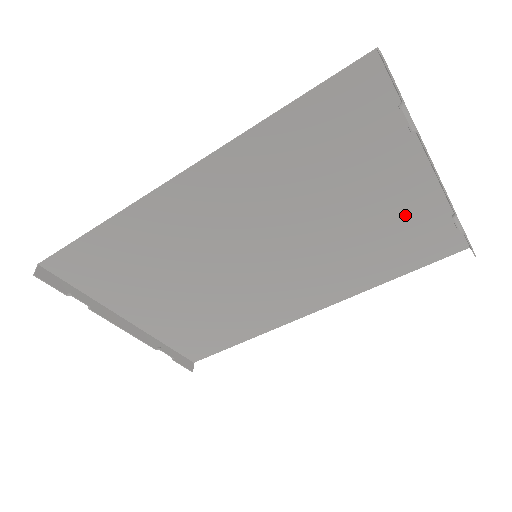
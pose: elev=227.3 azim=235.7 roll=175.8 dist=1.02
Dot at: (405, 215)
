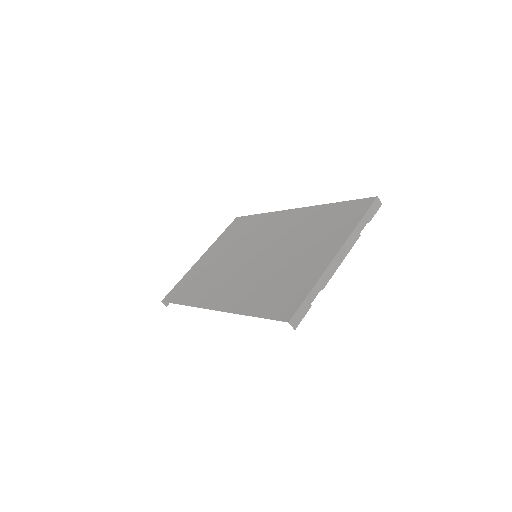
Dot at: (330, 236)
